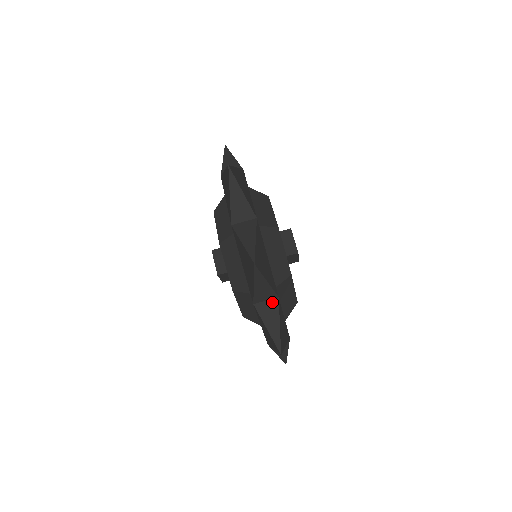
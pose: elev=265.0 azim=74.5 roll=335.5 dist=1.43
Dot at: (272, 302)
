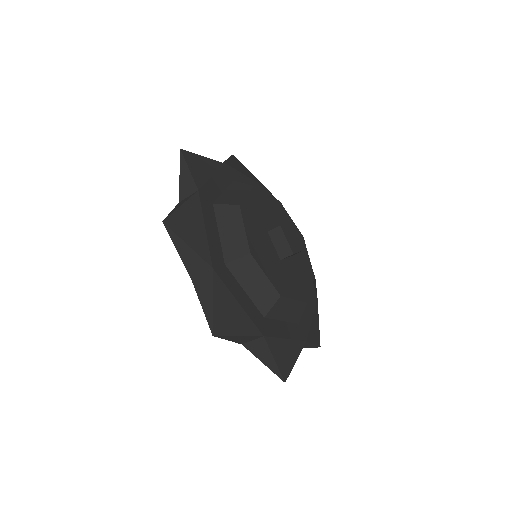
Dot at: (259, 341)
